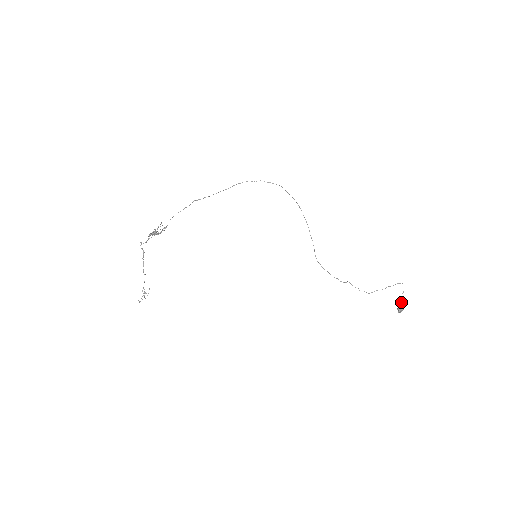
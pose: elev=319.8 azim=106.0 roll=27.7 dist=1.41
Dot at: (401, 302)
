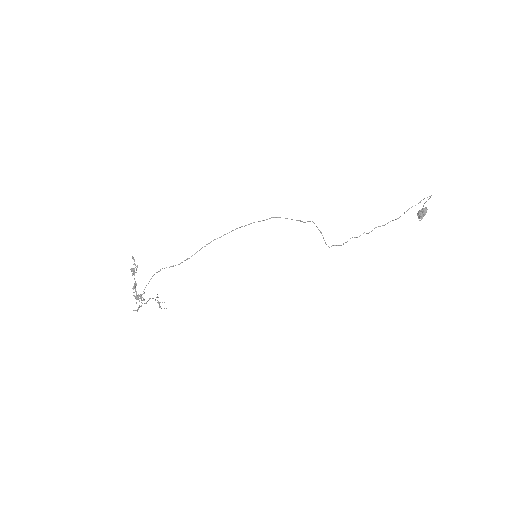
Dot at: (423, 210)
